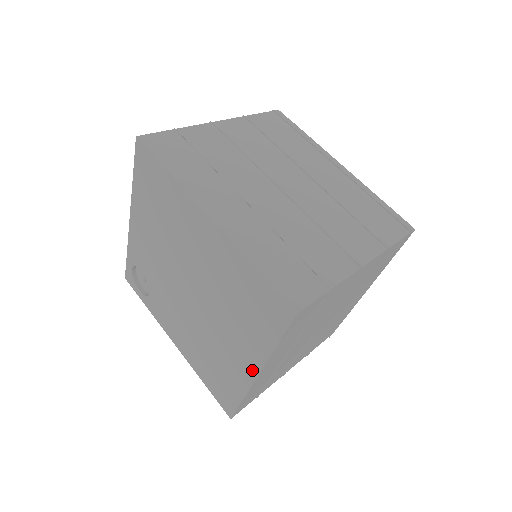
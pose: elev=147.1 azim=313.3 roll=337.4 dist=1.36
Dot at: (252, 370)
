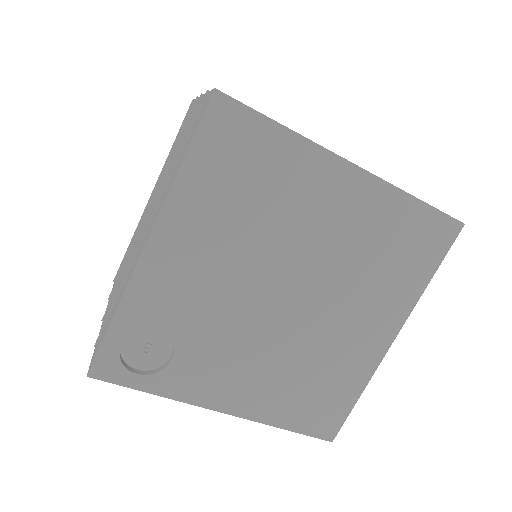
Dot at: (388, 336)
